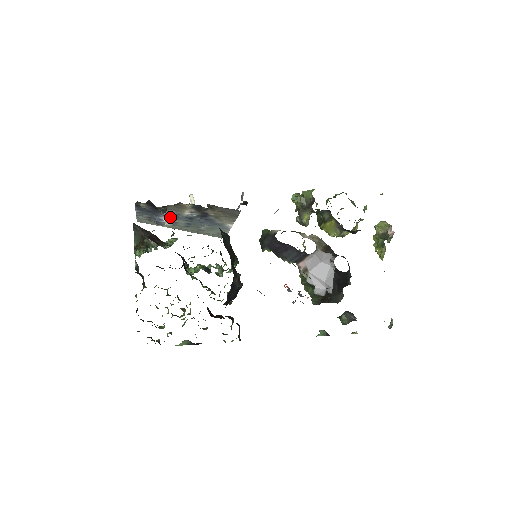
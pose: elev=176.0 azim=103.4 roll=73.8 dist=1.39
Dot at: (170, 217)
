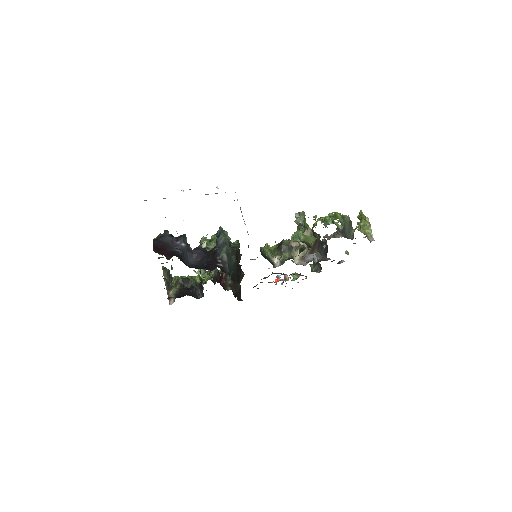
Dot at: occluded
